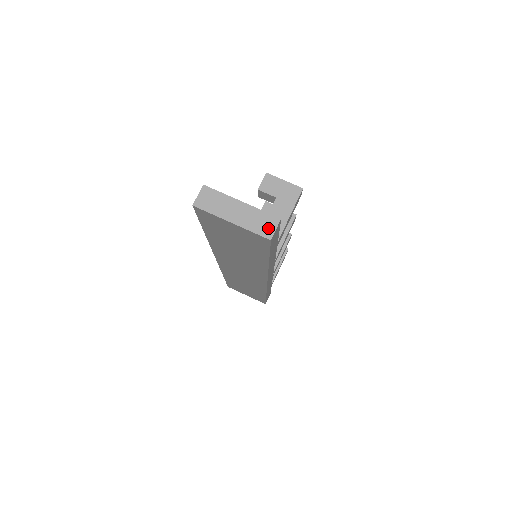
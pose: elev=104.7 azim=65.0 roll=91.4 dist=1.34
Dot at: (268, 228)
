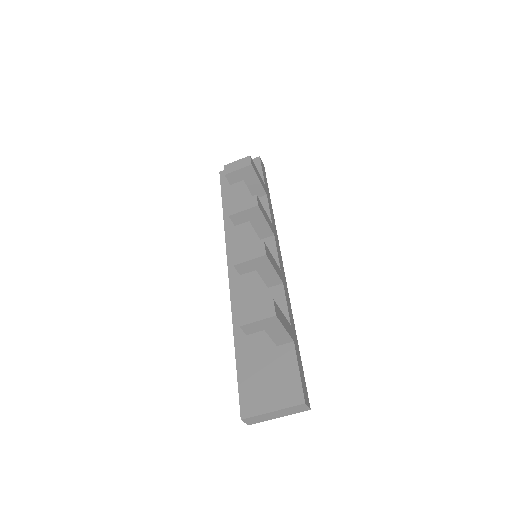
Dot at: (303, 409)
